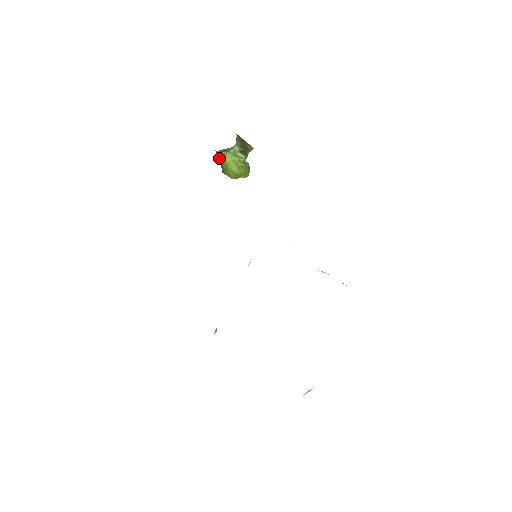
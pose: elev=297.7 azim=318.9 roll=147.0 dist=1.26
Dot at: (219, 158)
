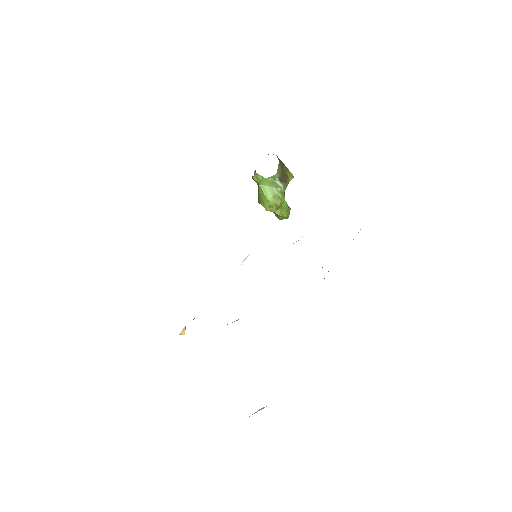
Dot at: (256, 180)
